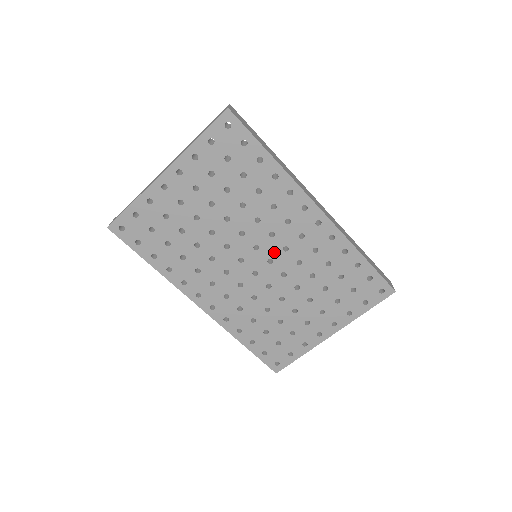
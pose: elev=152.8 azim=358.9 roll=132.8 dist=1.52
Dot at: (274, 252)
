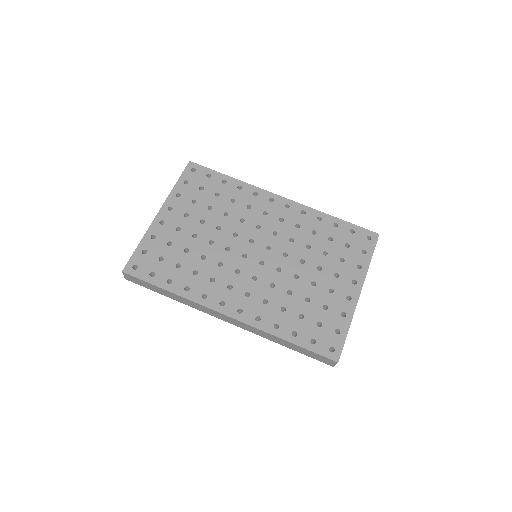
Dot at: (267, 240)
